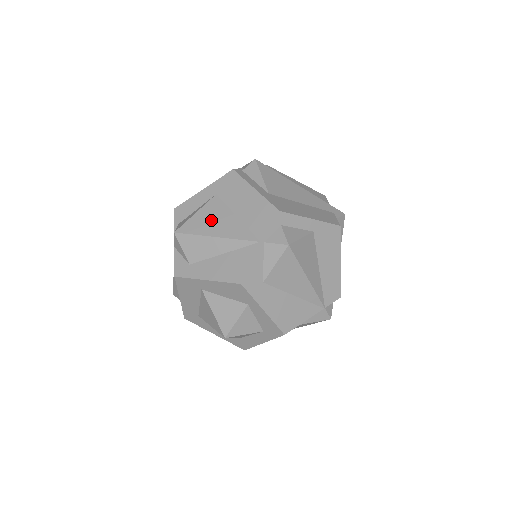
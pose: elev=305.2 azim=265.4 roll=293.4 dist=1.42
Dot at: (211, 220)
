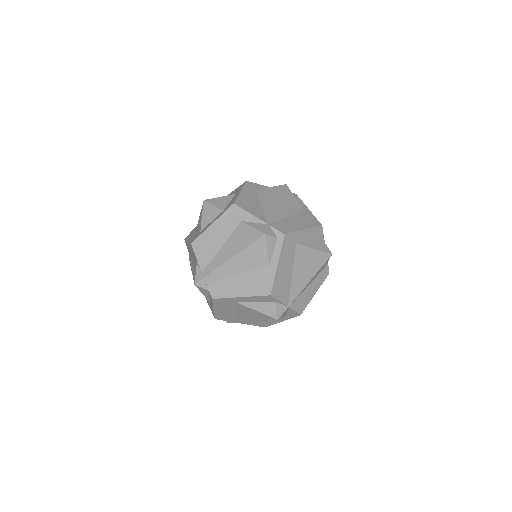
Dot at: occluded
